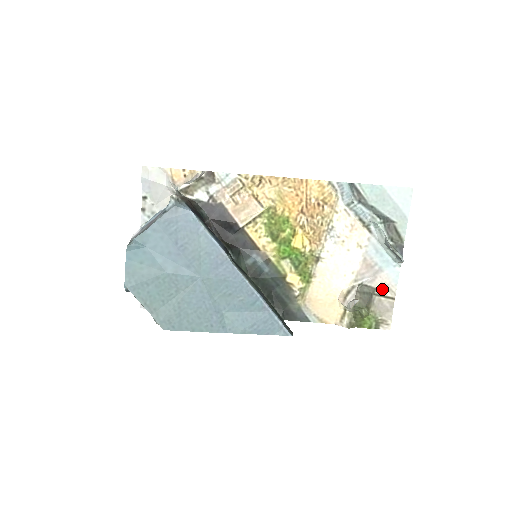
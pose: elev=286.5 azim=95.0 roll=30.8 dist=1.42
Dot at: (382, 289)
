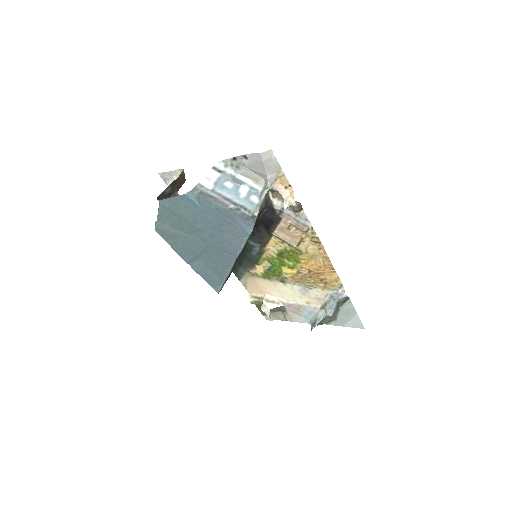
Dot at: (288, 315)
